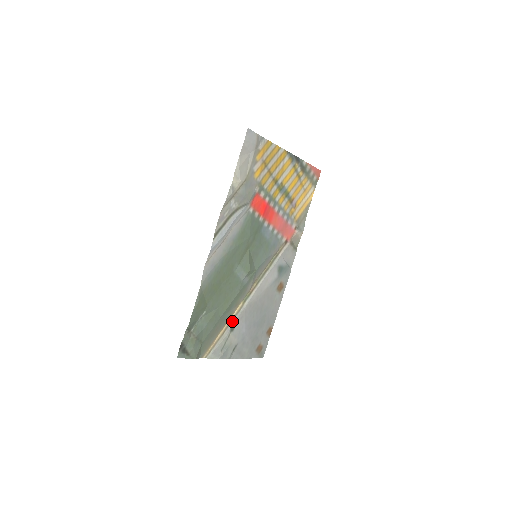
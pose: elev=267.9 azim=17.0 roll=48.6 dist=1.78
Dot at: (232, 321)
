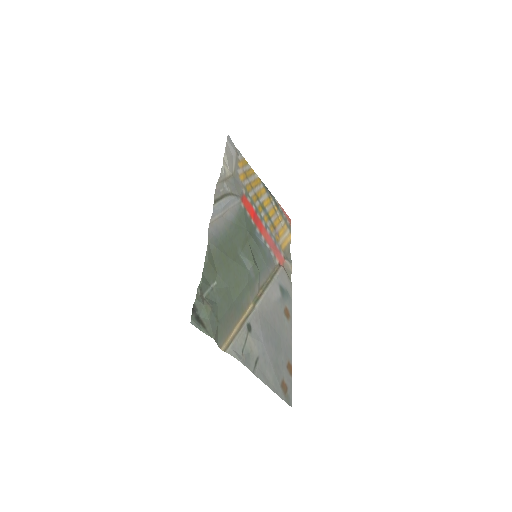
Dot at: (247, 319)
